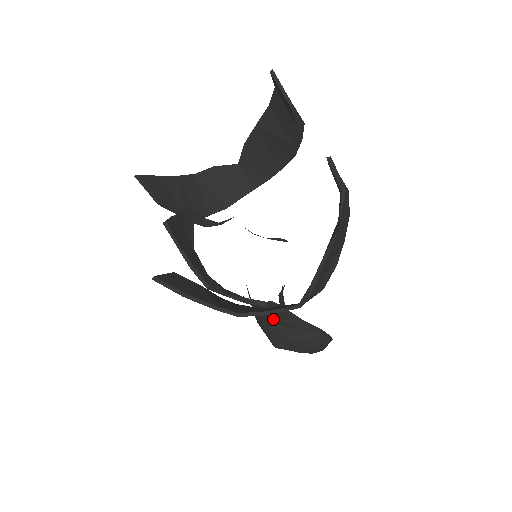
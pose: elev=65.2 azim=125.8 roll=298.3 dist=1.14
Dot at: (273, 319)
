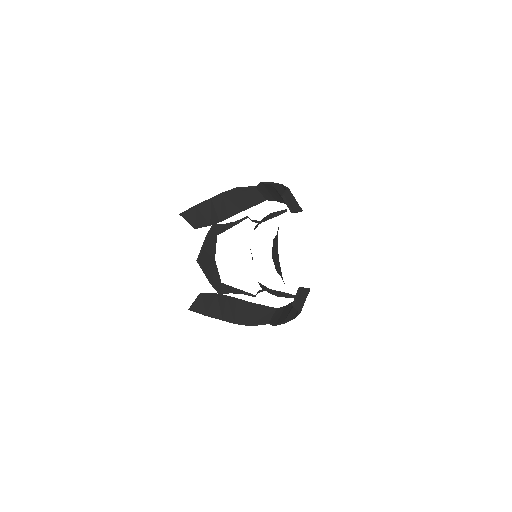
Dot at: occluded
